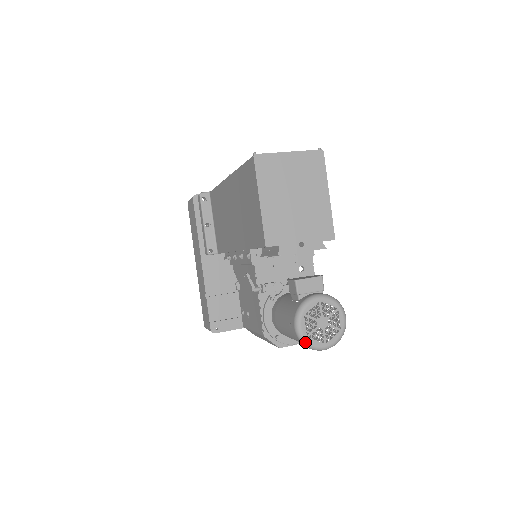
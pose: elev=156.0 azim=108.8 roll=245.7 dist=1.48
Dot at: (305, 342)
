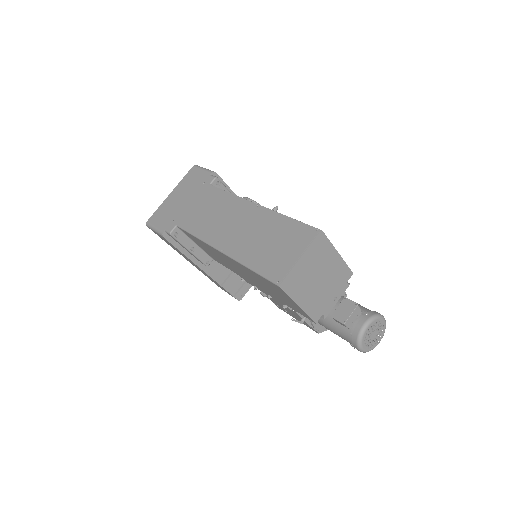
Dot at: occluded
